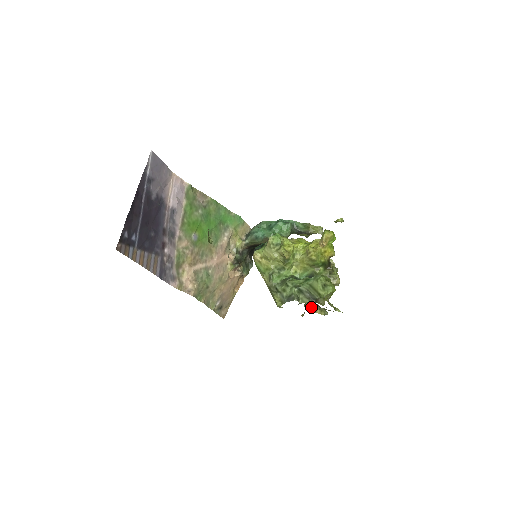
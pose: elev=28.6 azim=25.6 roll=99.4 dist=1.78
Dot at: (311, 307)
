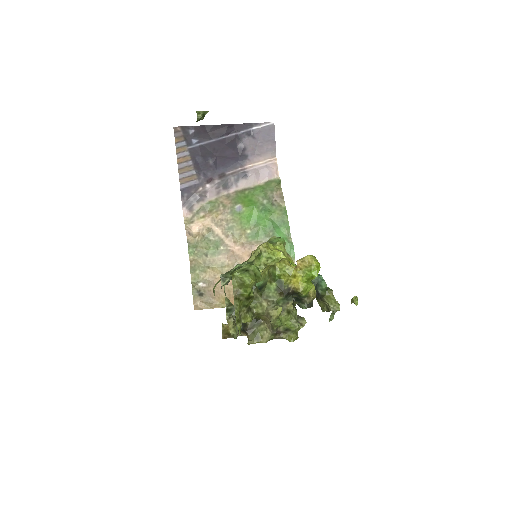
Dot at: occluded
